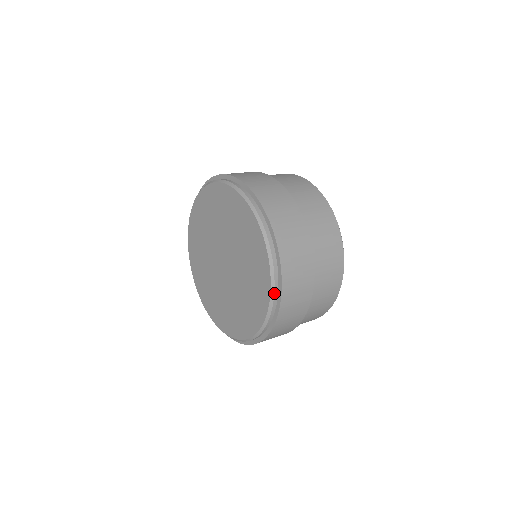
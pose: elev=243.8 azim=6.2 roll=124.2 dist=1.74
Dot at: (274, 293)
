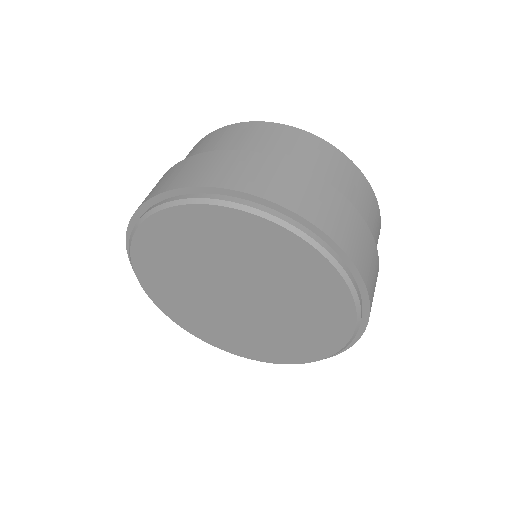
Dot at: (346, 346)
